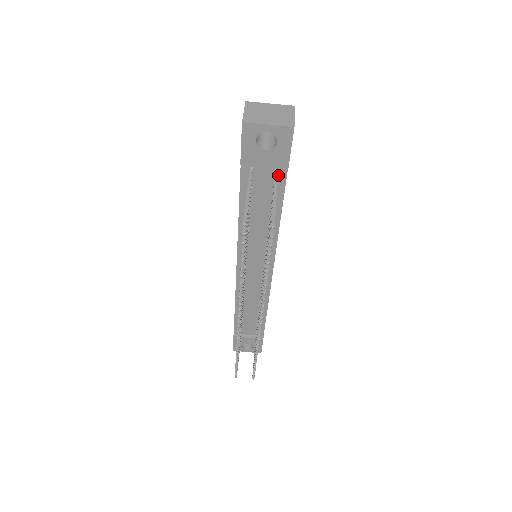
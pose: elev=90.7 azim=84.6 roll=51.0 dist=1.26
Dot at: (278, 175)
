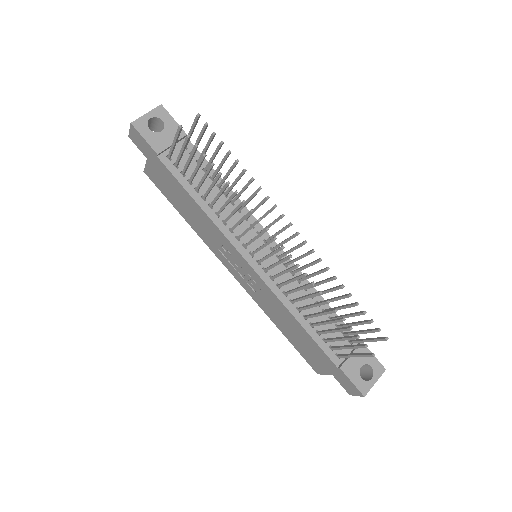
Dot at: (188, 149)
